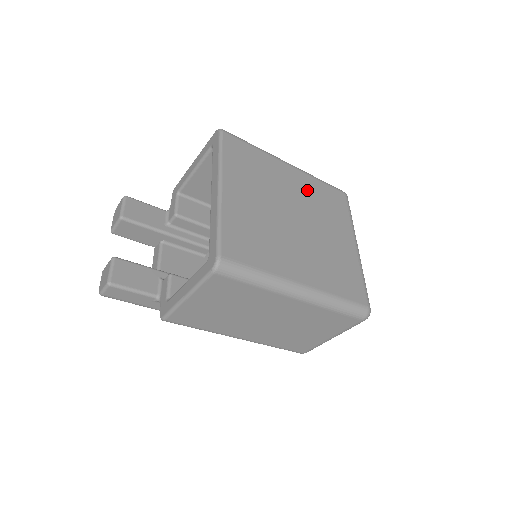
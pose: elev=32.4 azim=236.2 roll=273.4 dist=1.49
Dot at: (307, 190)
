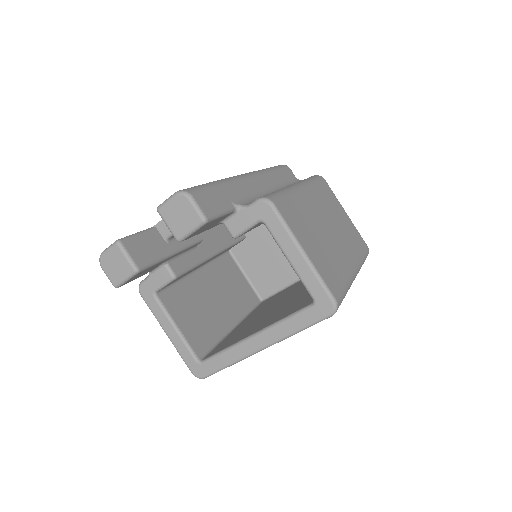
Dot at: occluded
